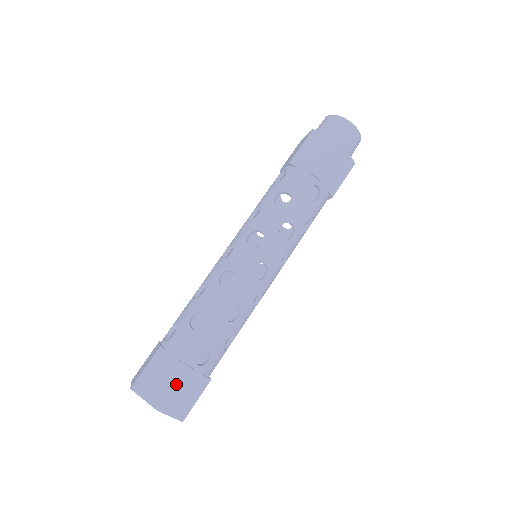
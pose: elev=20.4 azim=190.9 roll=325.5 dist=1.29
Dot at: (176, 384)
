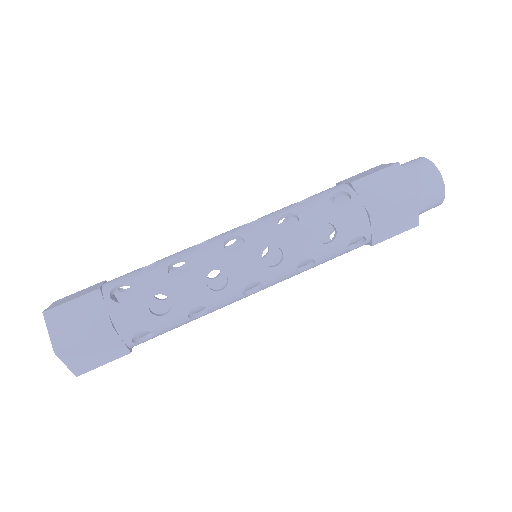
Dot at: (77, 299)
